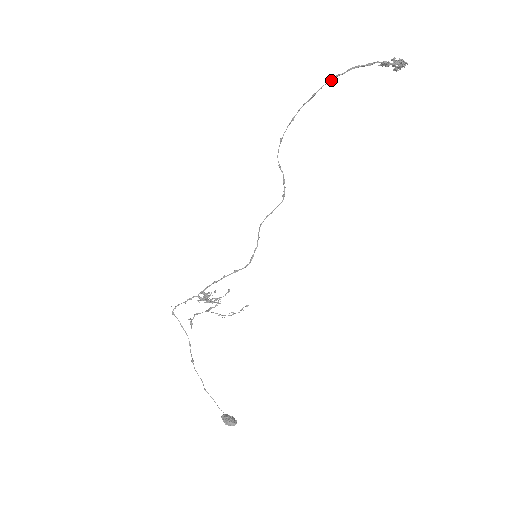
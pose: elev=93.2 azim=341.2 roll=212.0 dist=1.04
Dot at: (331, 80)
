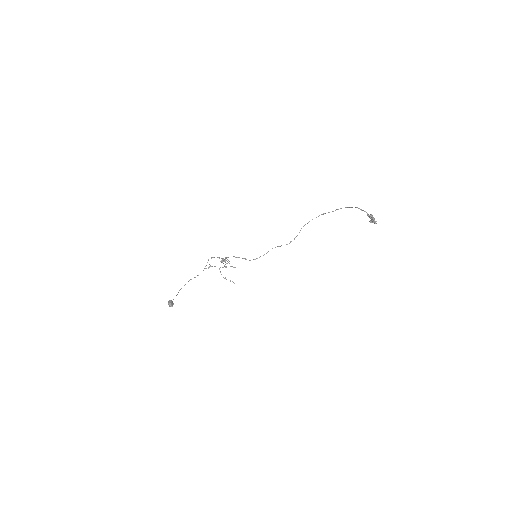
Dot at: (347, 207)
